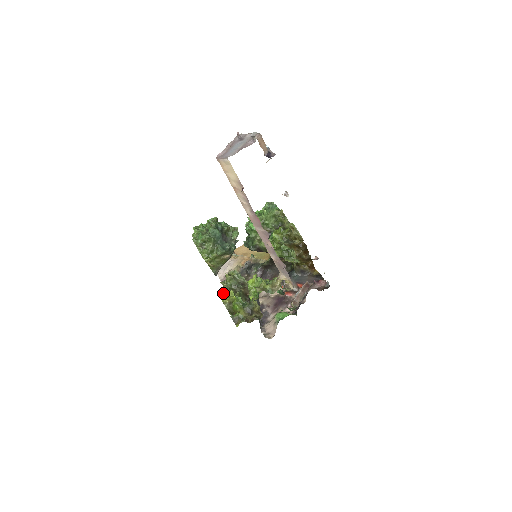
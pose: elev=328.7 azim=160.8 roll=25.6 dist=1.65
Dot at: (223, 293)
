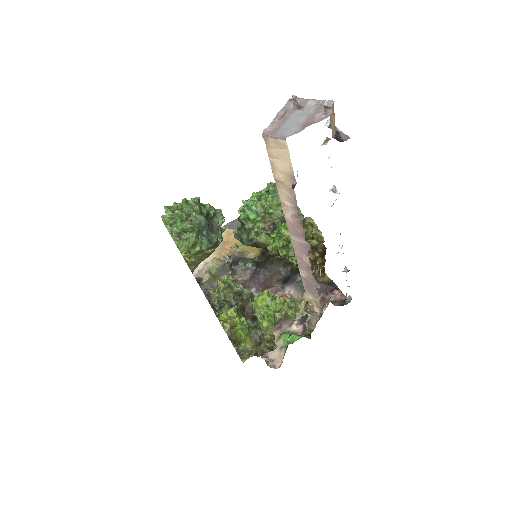
Dot at: (221, 312)
